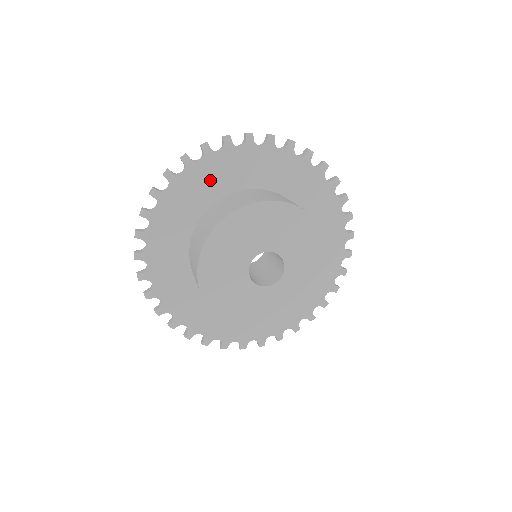
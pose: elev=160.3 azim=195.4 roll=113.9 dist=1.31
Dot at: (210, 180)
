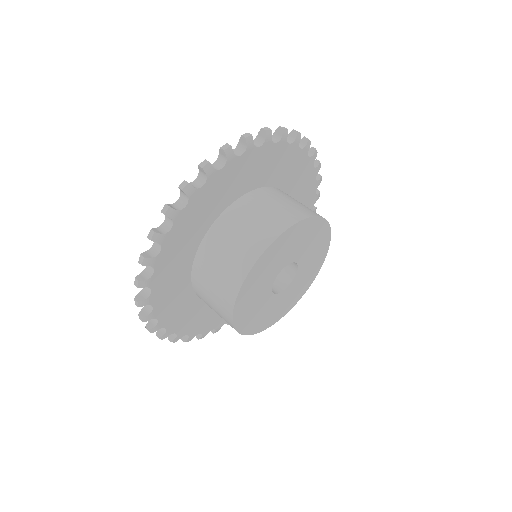
Dot at: (241, 176)
